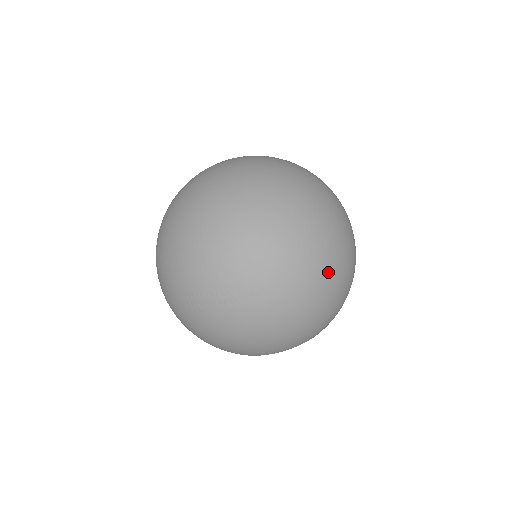
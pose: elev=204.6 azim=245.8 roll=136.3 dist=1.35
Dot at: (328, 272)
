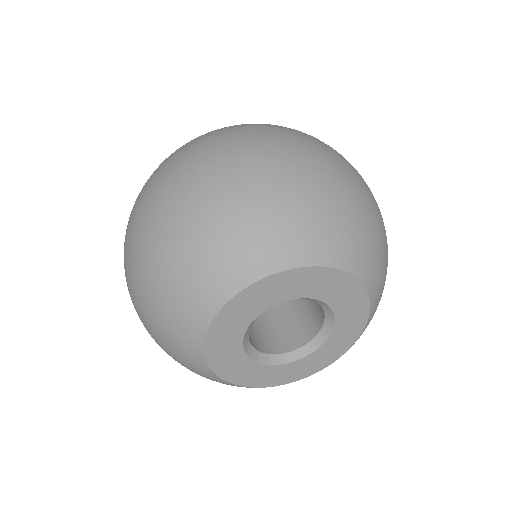
Dot at: (325, 151)
